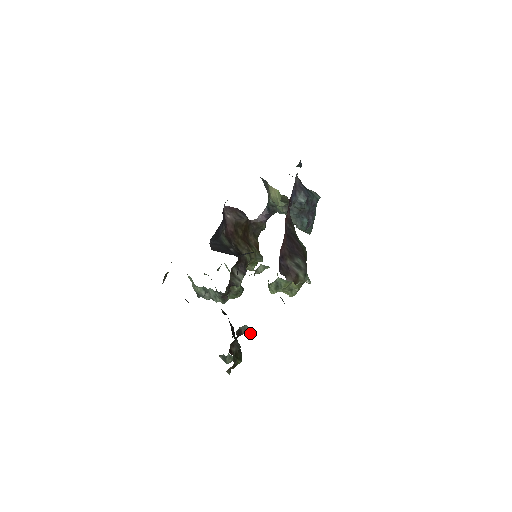
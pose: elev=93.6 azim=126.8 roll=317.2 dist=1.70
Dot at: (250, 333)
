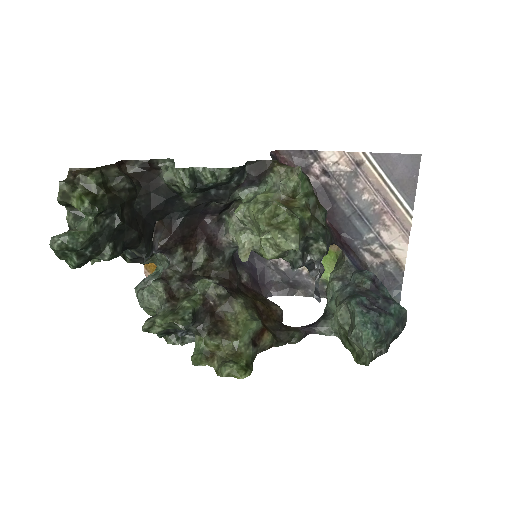
Dot at: occluded
